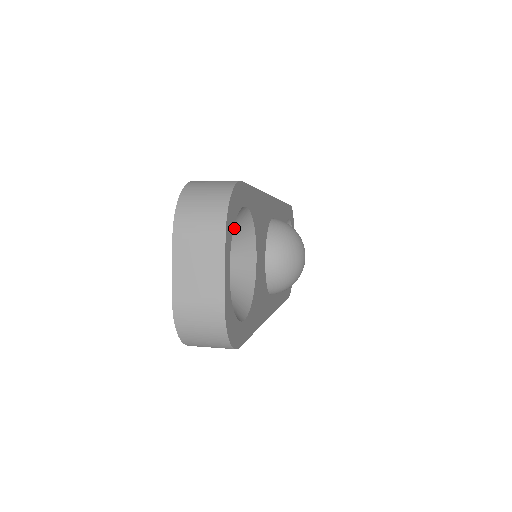
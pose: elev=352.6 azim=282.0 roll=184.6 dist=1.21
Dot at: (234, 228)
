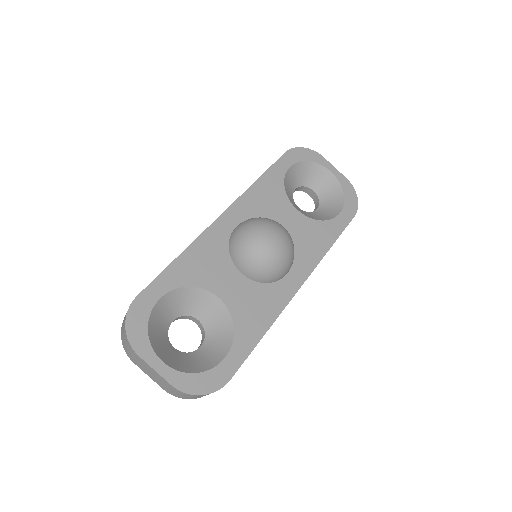
Dot at: (179, 303)
